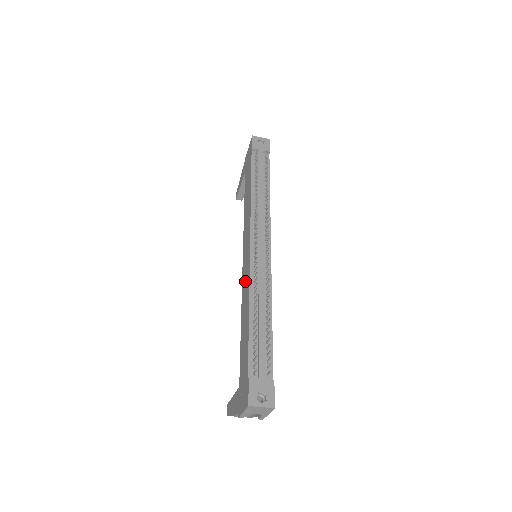
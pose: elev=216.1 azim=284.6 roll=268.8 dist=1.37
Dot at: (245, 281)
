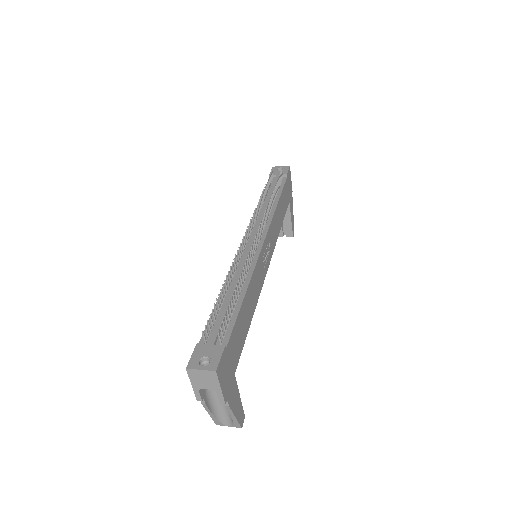
Dot at: occluded
